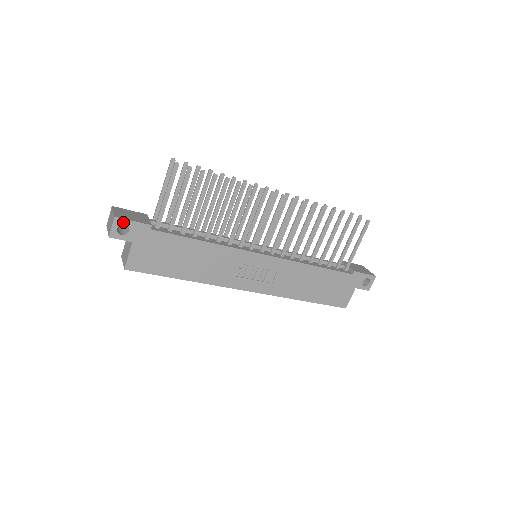
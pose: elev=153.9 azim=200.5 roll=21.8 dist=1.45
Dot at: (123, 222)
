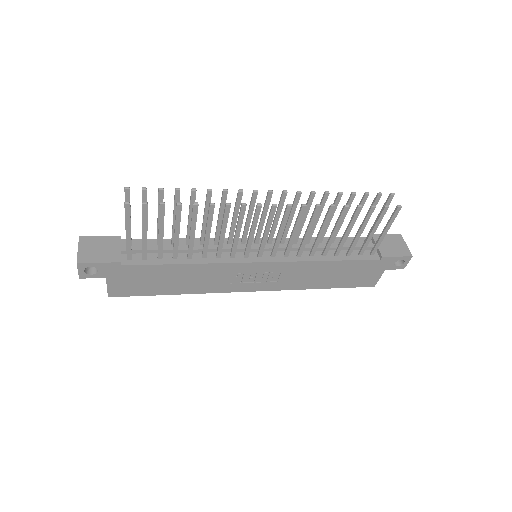
Dot at: (88, 265)
